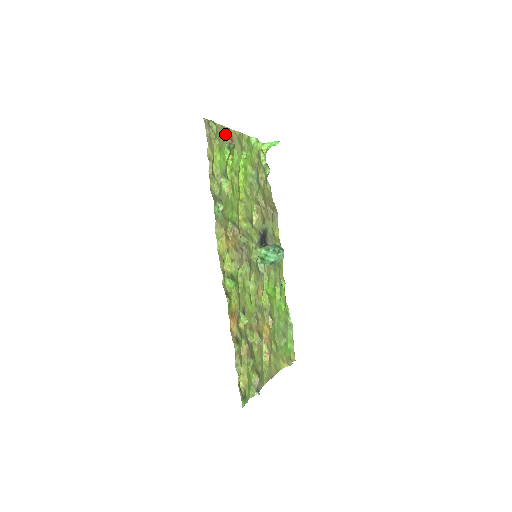
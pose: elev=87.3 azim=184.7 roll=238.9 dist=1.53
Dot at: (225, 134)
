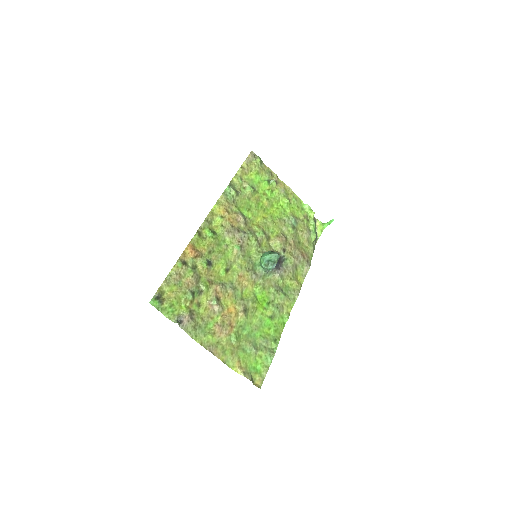
Dot at: (271, 175)
